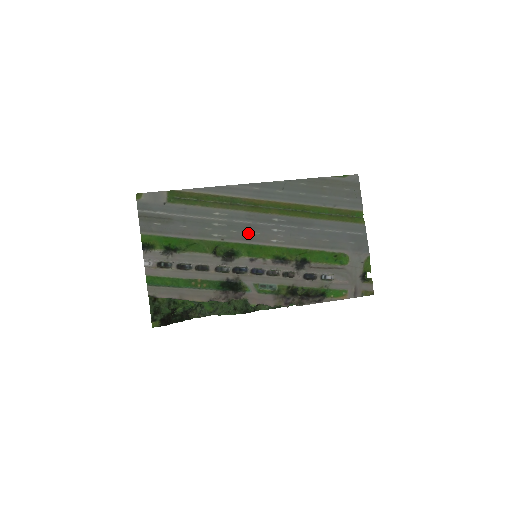
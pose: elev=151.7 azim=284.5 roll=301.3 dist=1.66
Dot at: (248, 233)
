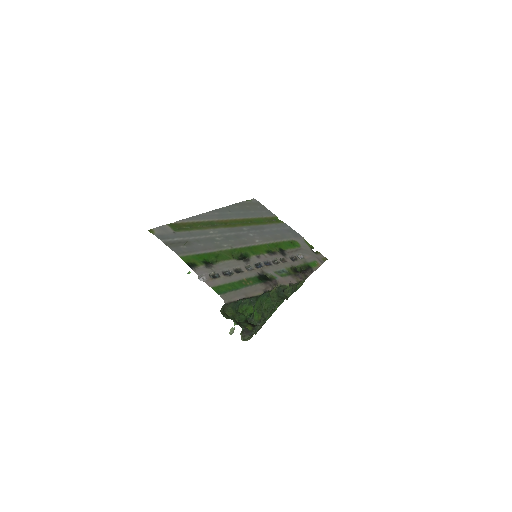
Dot at: (240, 240)
